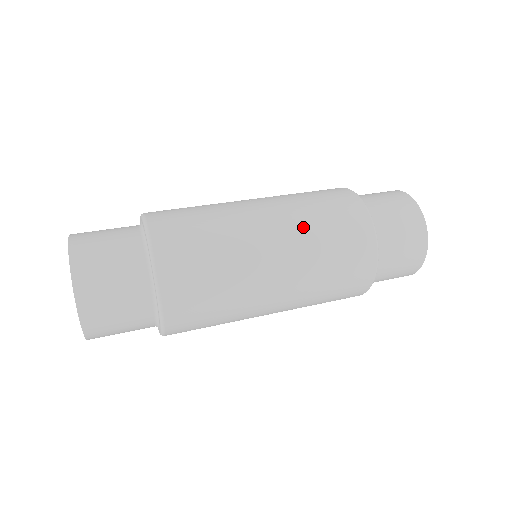
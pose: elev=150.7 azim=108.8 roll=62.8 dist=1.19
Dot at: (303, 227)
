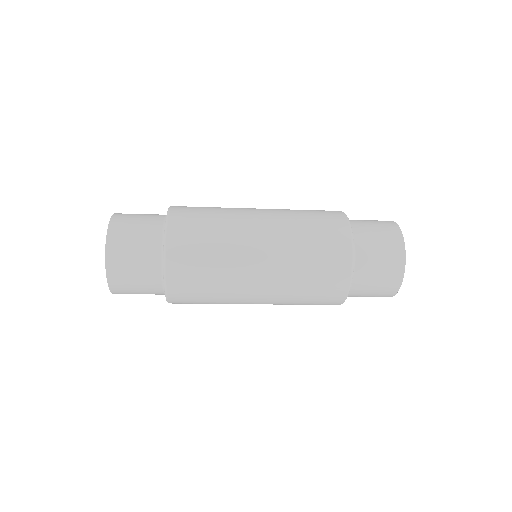
Dot at: occluded
